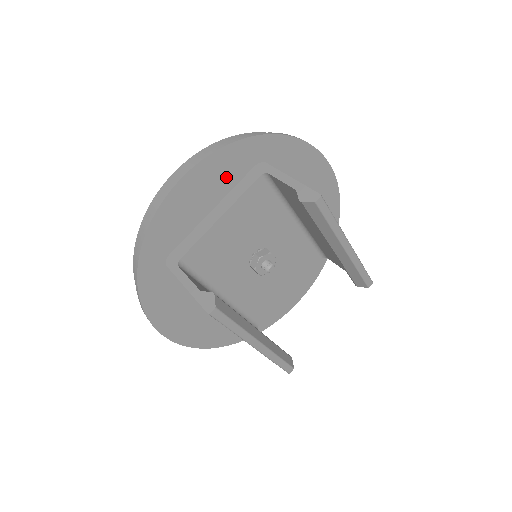
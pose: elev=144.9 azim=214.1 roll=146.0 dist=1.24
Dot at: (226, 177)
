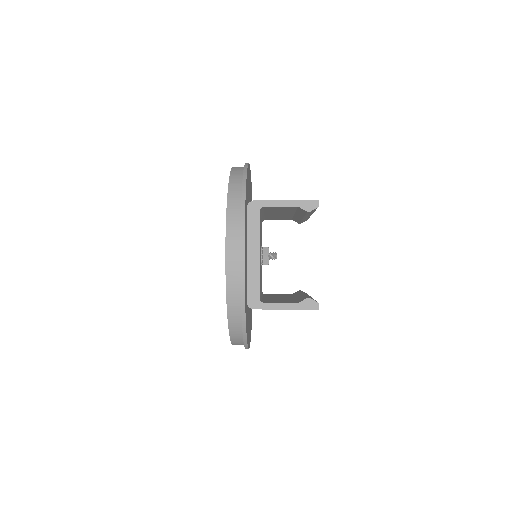
Dot at: (246, 229)
